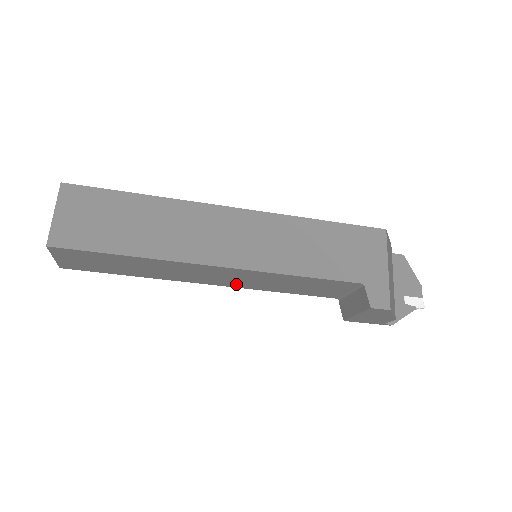
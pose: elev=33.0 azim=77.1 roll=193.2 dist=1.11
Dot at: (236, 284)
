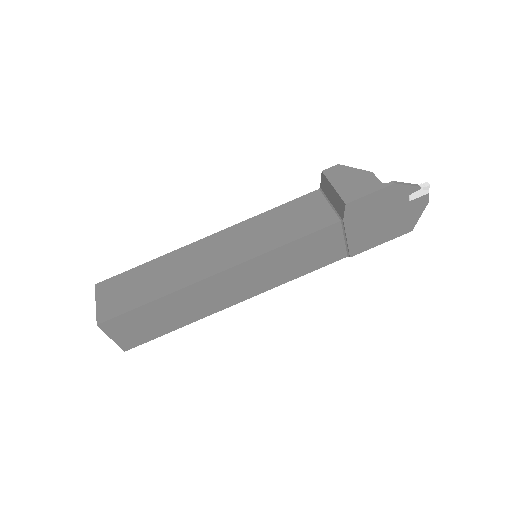
Dot at: (240, 256)
